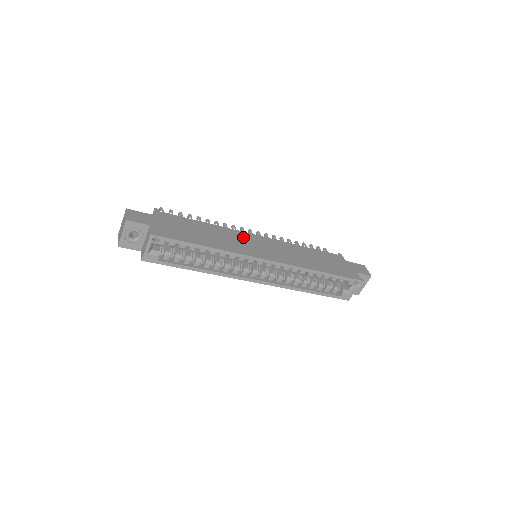
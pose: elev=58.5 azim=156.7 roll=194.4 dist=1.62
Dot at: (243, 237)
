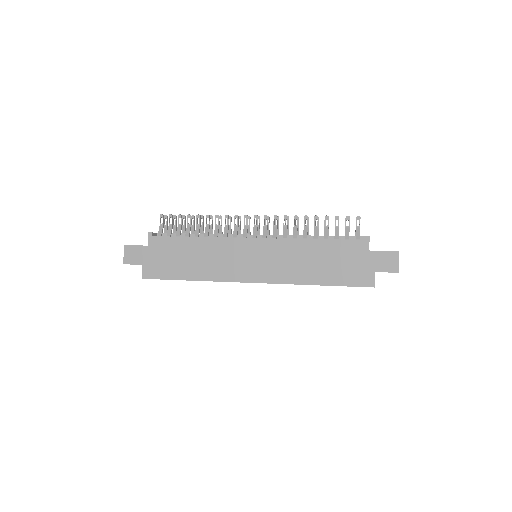
Dot at: (234, 249)
